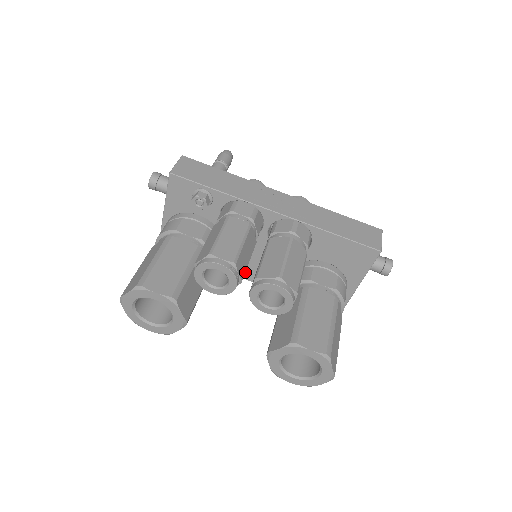
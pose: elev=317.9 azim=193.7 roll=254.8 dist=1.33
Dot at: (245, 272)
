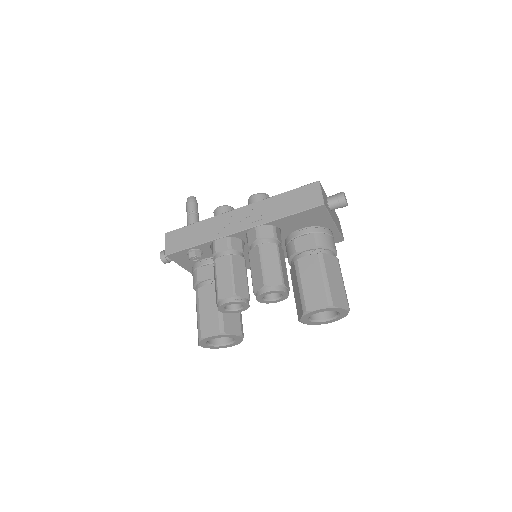
Dot at: occluded
